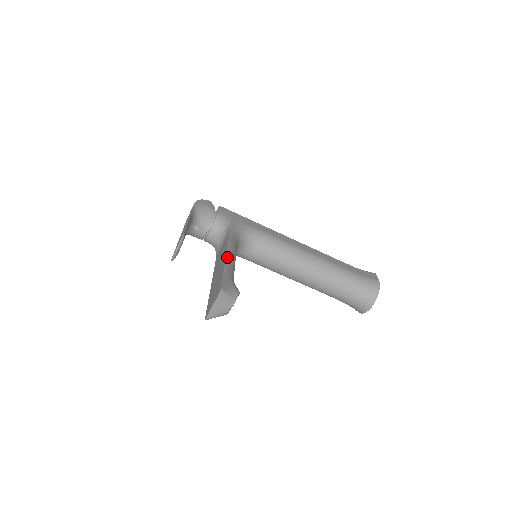
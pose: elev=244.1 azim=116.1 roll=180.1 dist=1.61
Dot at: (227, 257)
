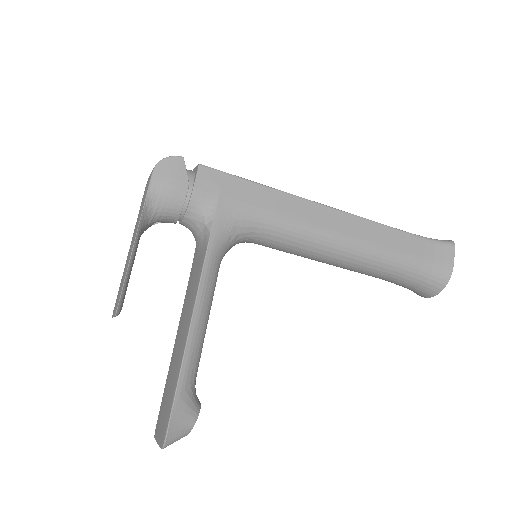
Dot at: (187, 346)
